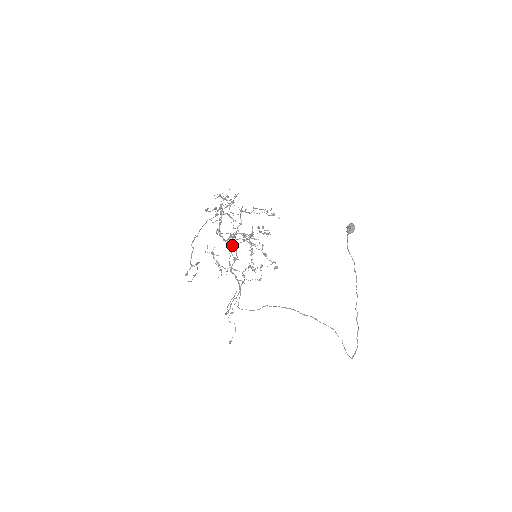
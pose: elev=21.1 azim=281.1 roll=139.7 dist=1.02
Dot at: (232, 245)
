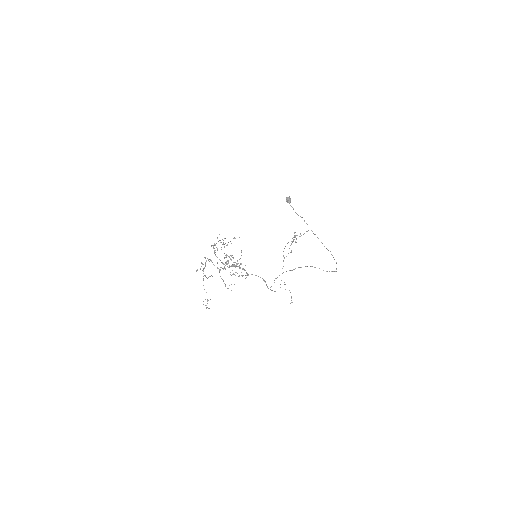
Dot at: occluded
